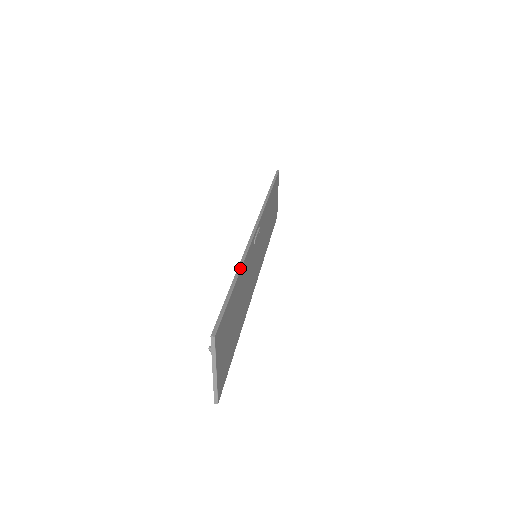
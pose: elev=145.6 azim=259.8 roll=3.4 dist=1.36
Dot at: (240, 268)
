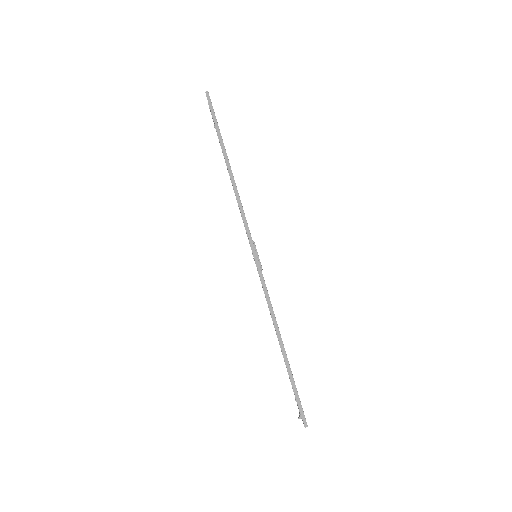
Dot at: (279, 332)
